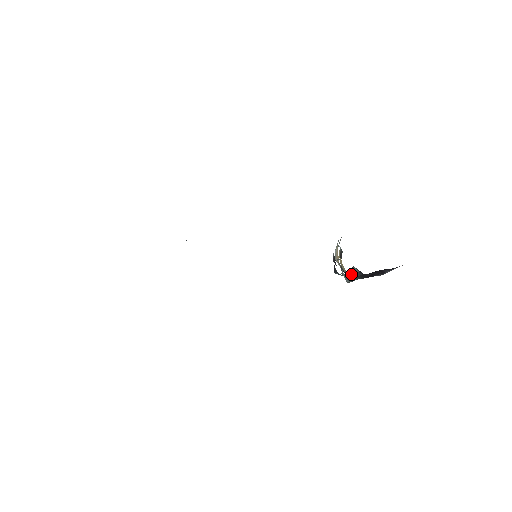
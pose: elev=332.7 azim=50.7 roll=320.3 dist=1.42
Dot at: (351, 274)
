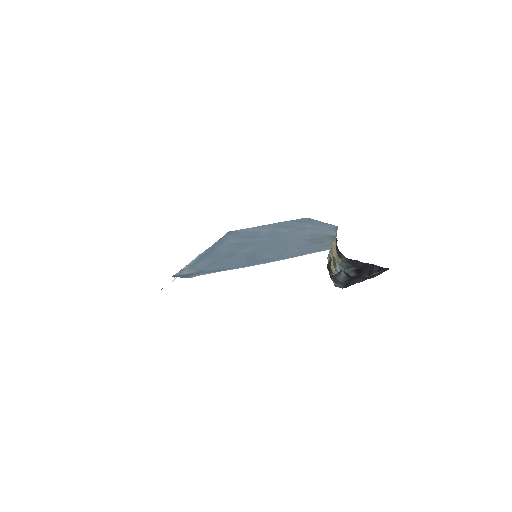
Dot at: (338, 279)
